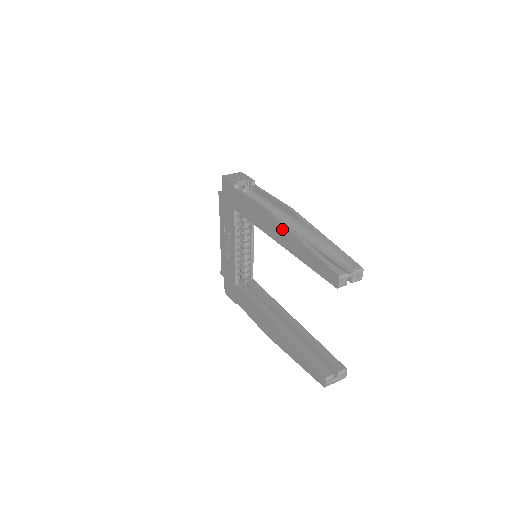
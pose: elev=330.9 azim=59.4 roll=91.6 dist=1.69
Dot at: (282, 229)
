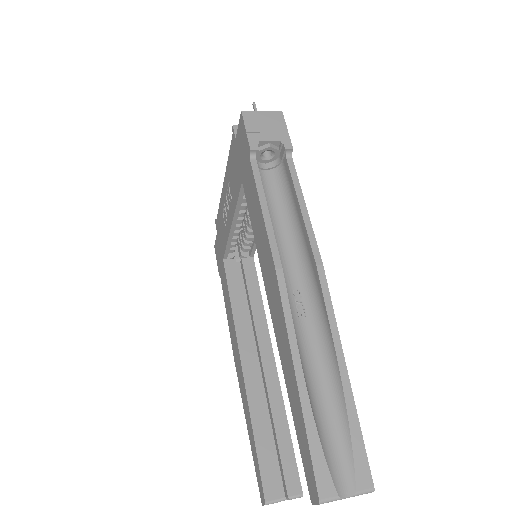
Dot at: (280, 313)
